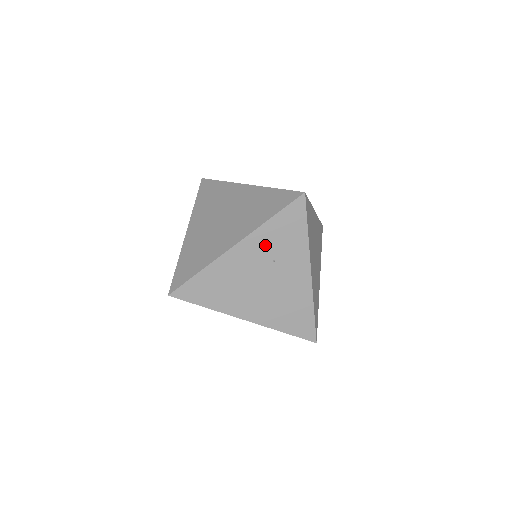
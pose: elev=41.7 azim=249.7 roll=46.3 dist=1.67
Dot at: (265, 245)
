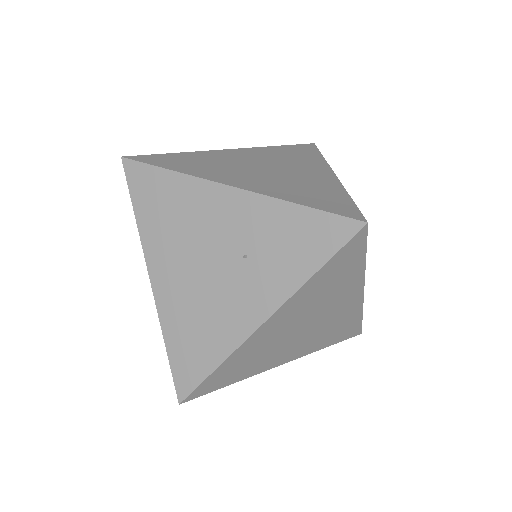
Dot at: (257, 226)
